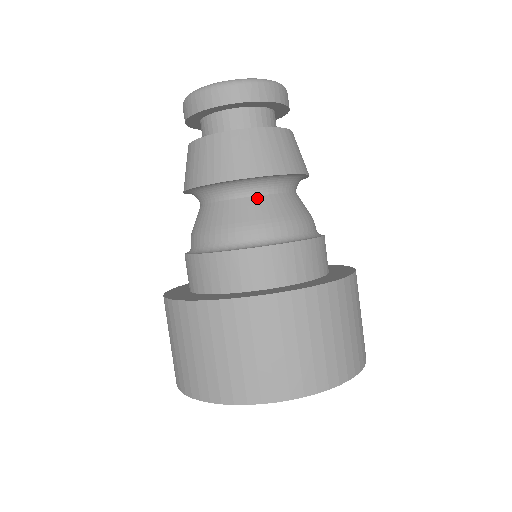
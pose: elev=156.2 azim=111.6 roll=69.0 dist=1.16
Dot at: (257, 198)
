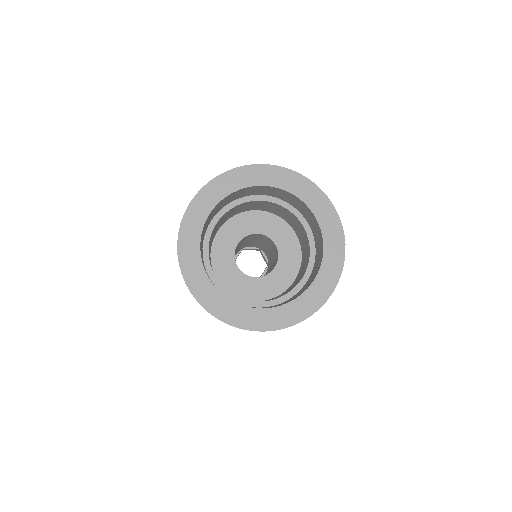
Dot at: occluded
